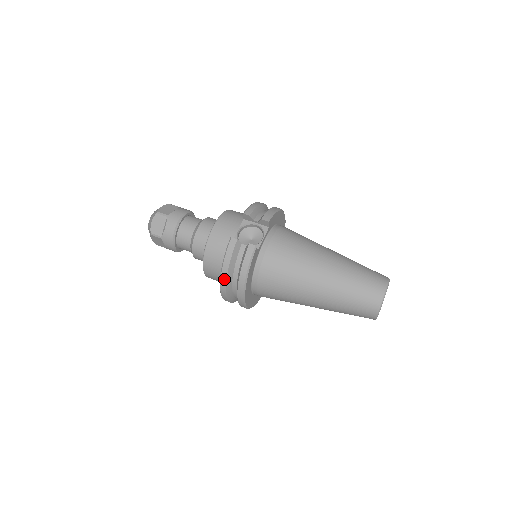
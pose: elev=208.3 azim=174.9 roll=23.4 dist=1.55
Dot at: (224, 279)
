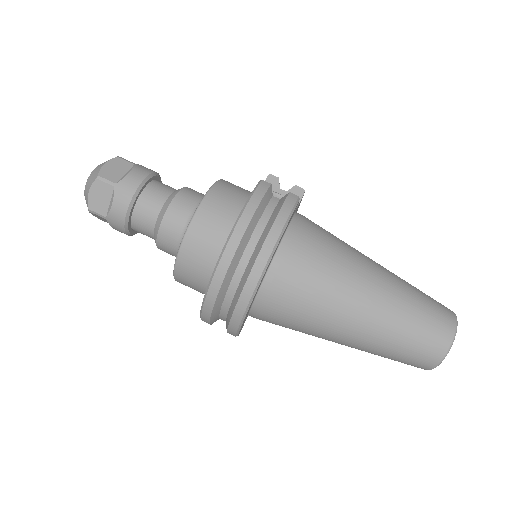
Dot at: (240, 231)
